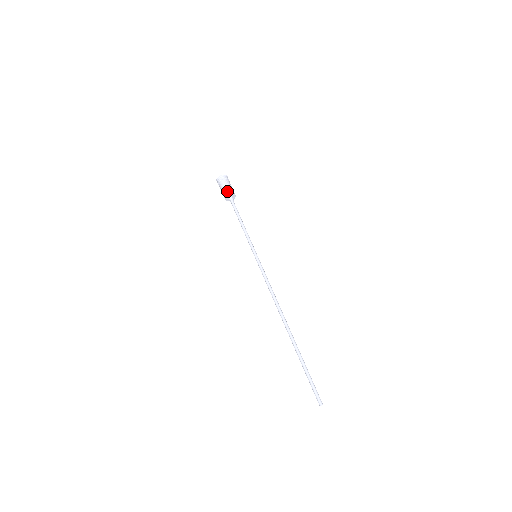
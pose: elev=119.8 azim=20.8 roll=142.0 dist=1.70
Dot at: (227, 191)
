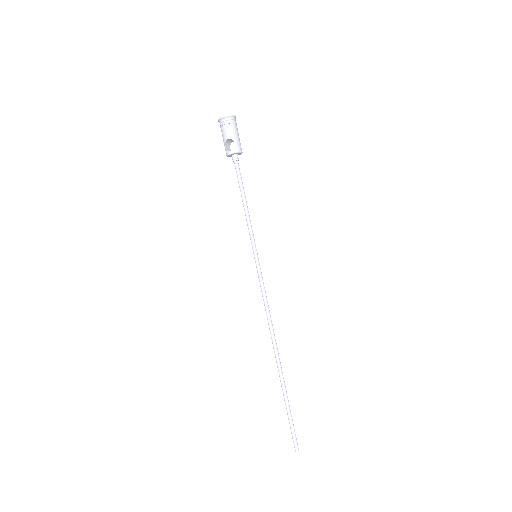
Dot at: (235, 146)
